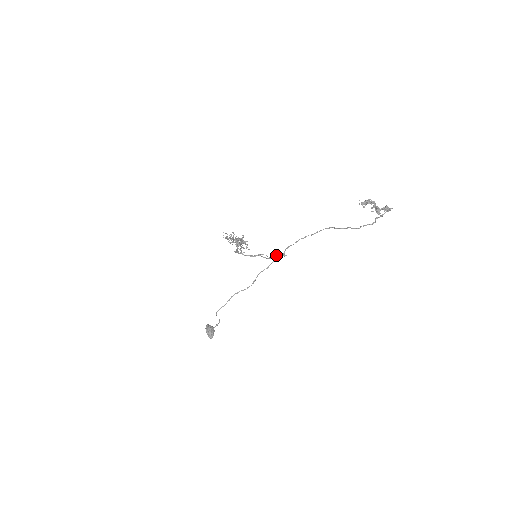
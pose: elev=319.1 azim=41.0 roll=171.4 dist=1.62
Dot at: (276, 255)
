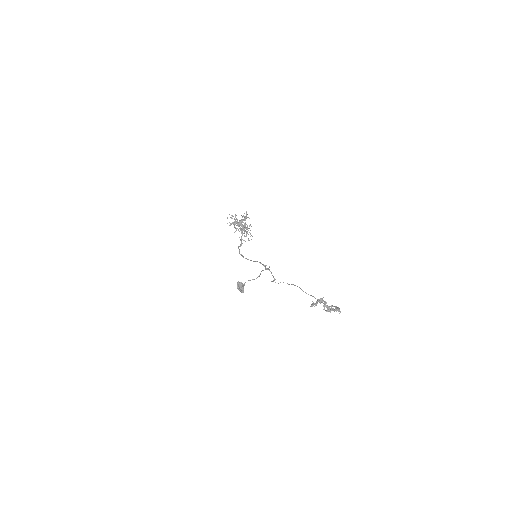
Dot at: (269, 270)
